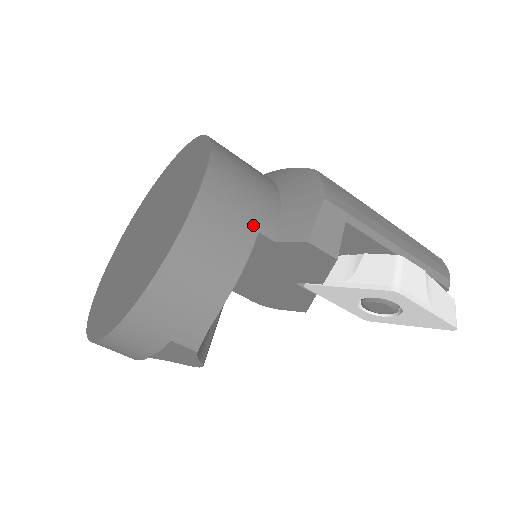
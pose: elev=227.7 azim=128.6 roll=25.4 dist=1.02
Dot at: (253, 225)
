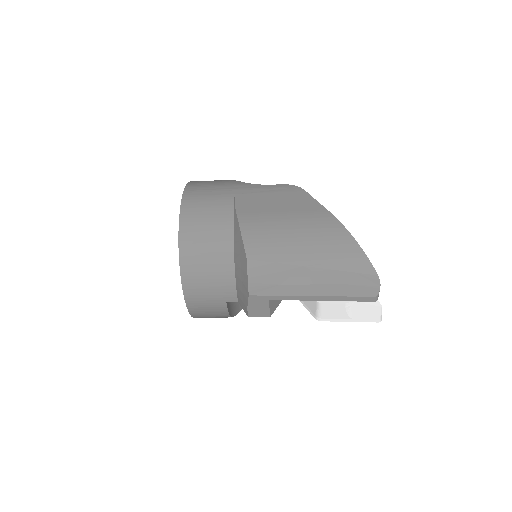
Dot at: (221, 301)
